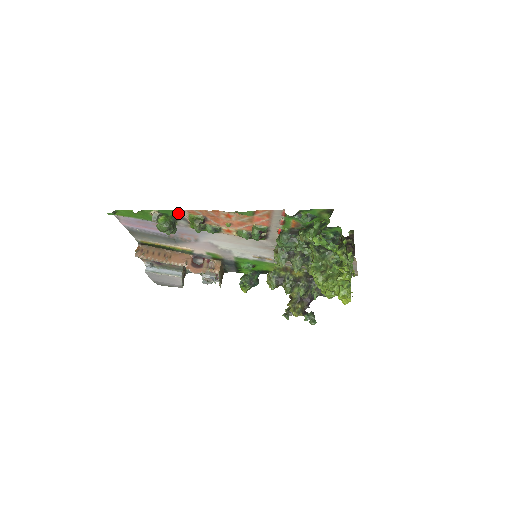
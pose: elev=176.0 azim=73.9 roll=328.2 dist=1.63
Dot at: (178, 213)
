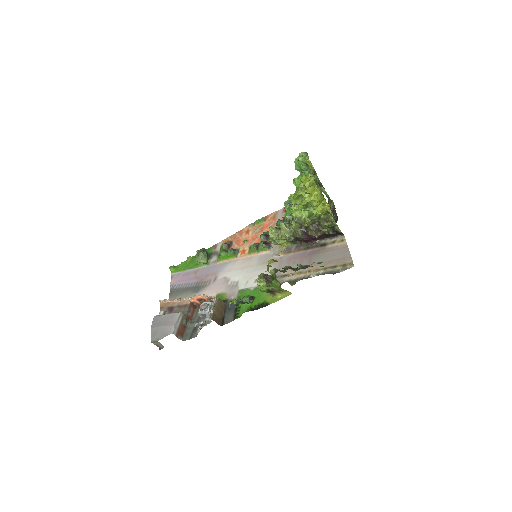
Dot at: (215, 248)
